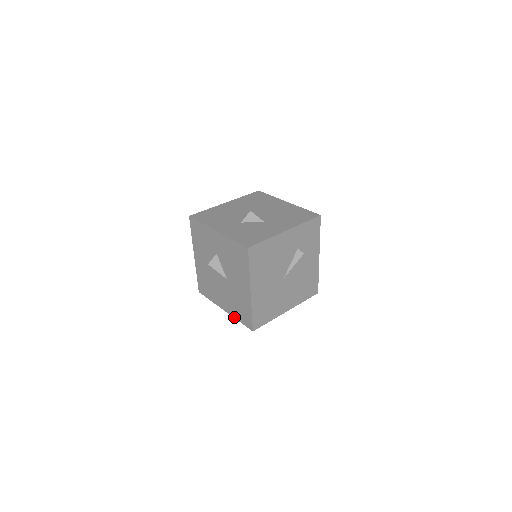
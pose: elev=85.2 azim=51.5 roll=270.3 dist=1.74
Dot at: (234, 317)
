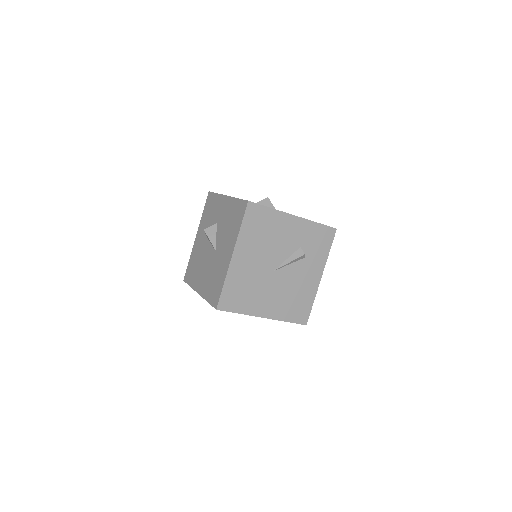
Dot at: (205, 298)
